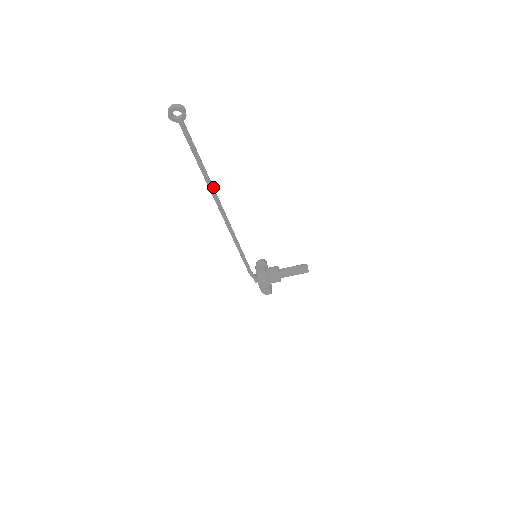
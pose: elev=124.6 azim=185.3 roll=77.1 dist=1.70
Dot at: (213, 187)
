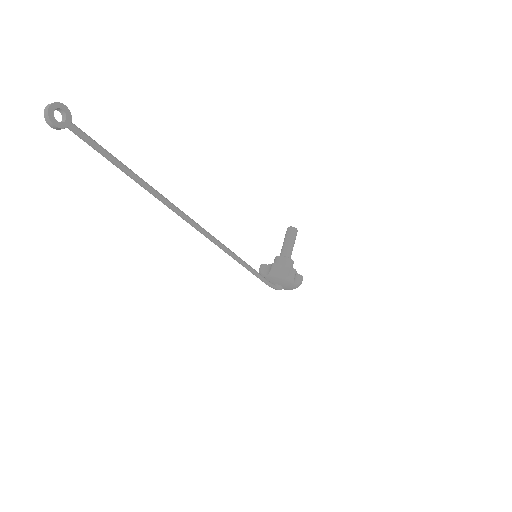
Dot at: (162, 196)
